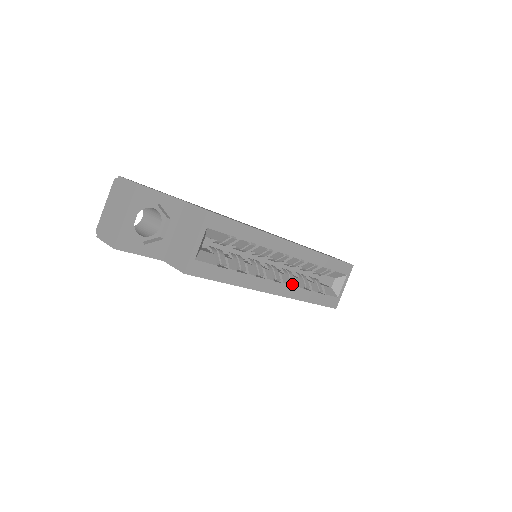
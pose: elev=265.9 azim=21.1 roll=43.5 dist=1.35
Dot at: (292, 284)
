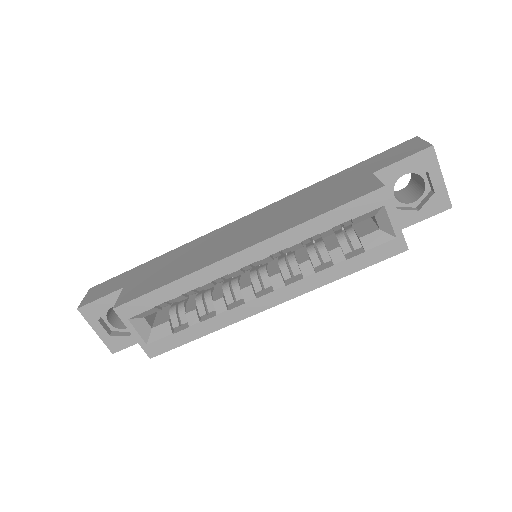
Dot at: (297, 275)
